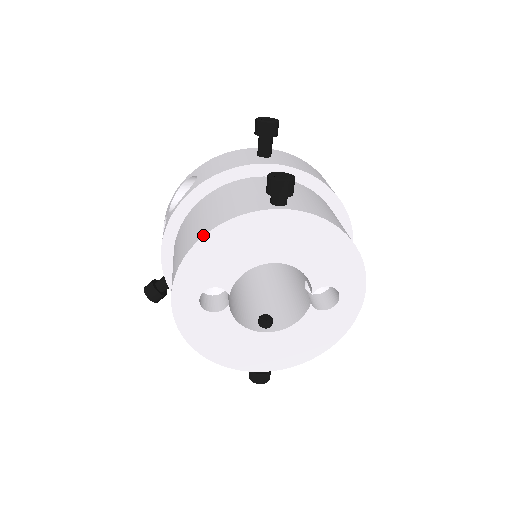
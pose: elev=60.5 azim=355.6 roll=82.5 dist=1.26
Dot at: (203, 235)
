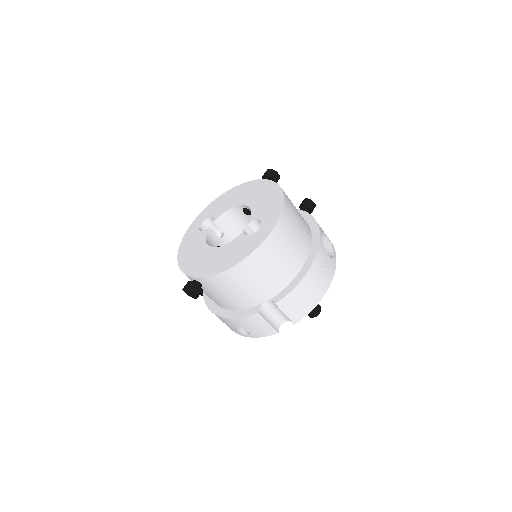
Dot at: (226, 192)
